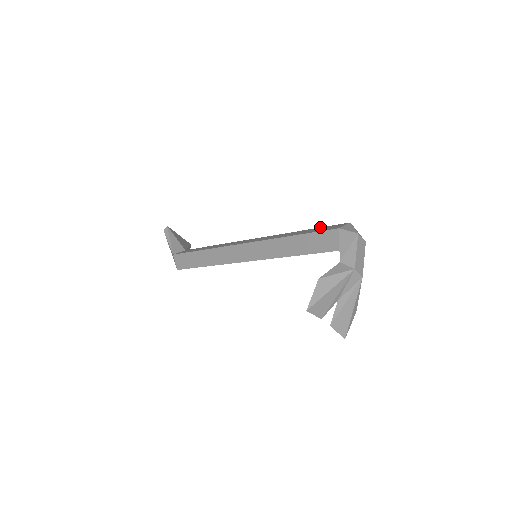
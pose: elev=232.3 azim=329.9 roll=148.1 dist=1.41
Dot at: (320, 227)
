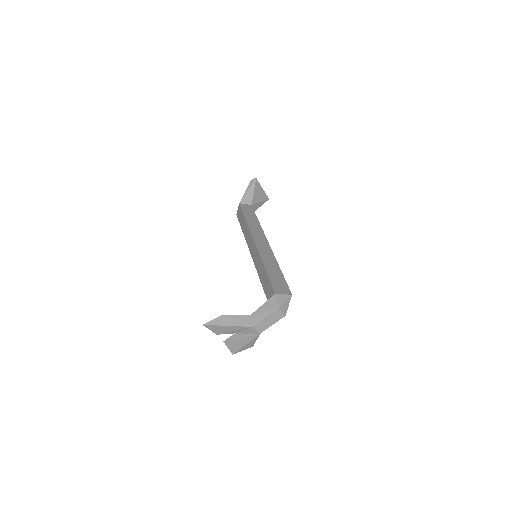
Dot at: occluded
